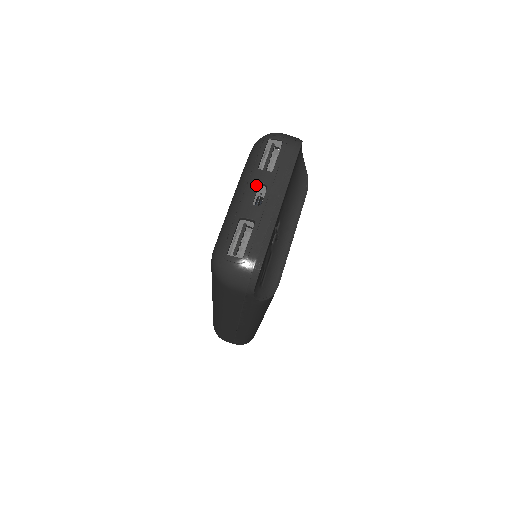
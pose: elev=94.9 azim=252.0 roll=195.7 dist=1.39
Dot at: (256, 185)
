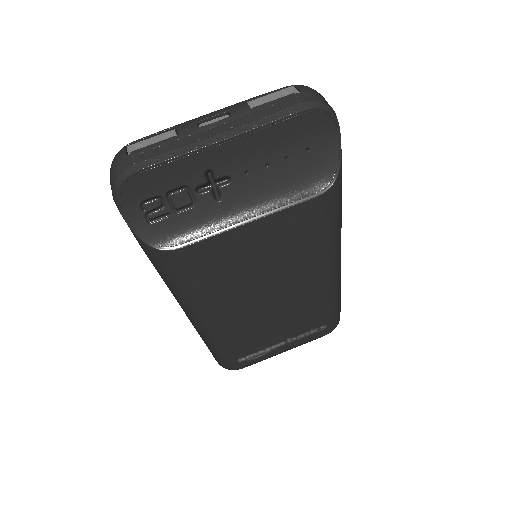
Dot at: (223, 110)
